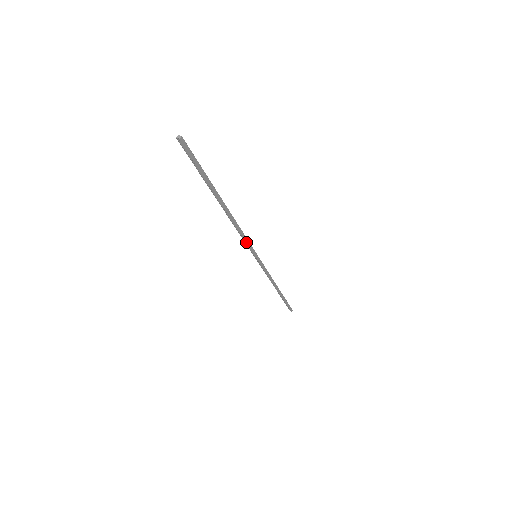
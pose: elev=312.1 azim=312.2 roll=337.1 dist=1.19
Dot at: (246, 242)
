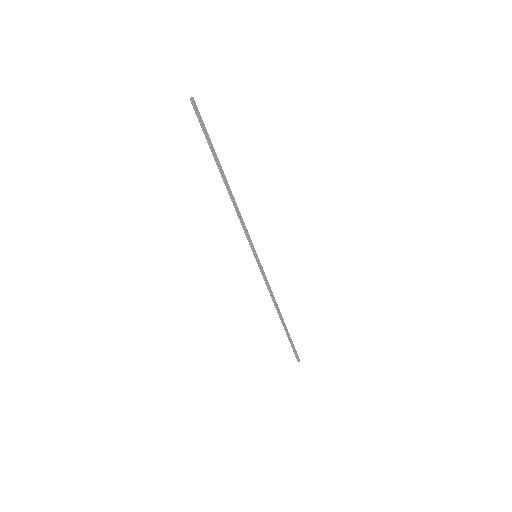
Dot at: (246, 232)
